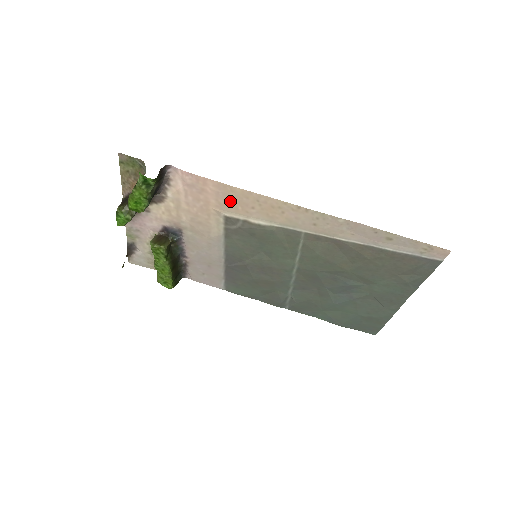
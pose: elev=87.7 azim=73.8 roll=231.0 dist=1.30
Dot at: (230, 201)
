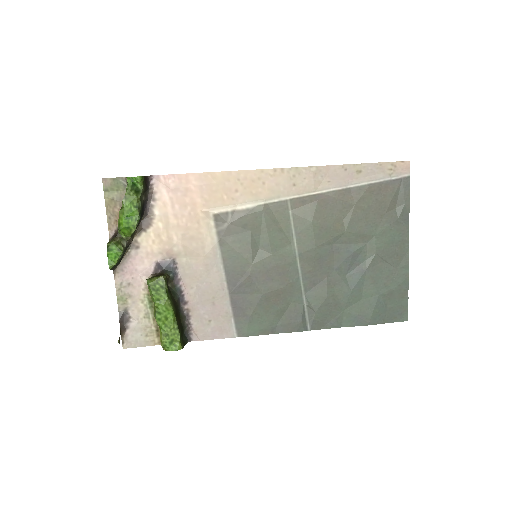
Dot at: (214, 192)
